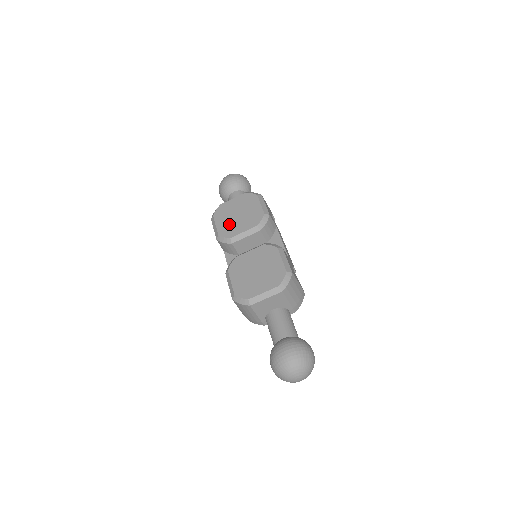
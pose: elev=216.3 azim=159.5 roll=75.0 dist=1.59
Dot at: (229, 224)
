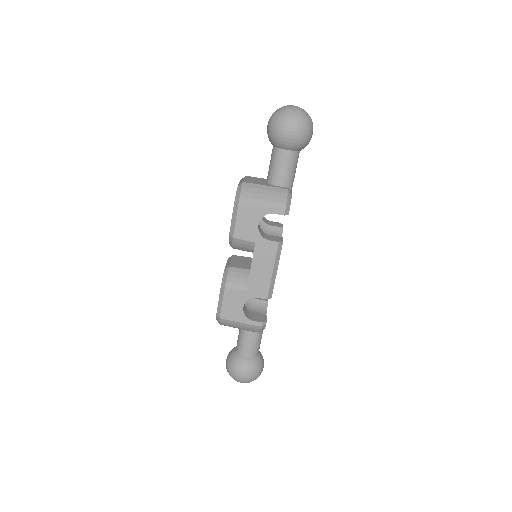
Dot at: occluded
